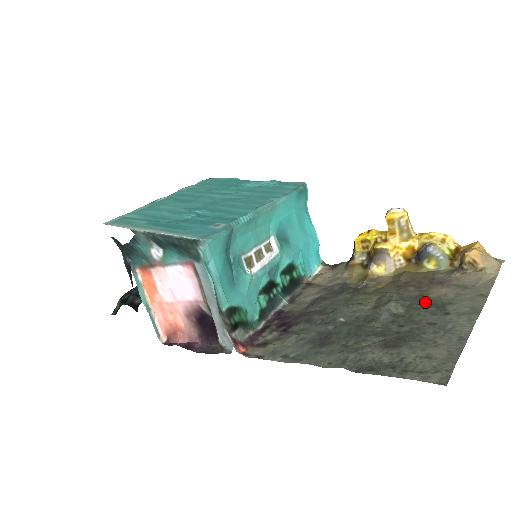
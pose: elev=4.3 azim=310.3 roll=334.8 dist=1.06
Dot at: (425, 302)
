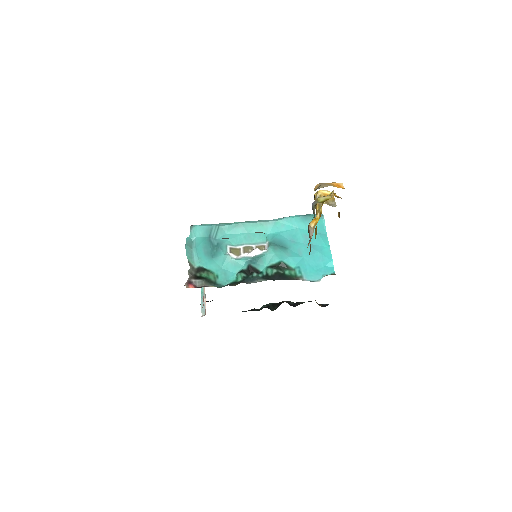
Dot at: occluded
